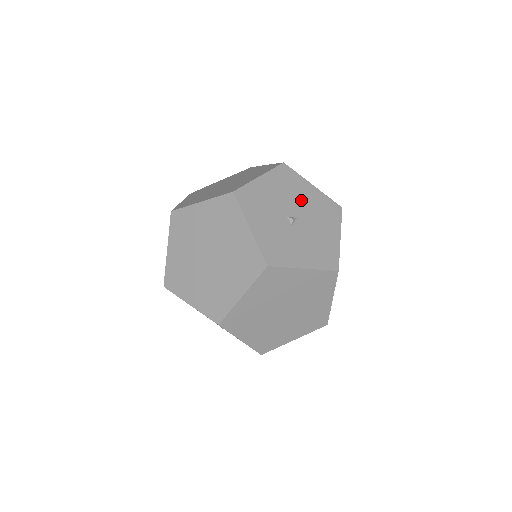
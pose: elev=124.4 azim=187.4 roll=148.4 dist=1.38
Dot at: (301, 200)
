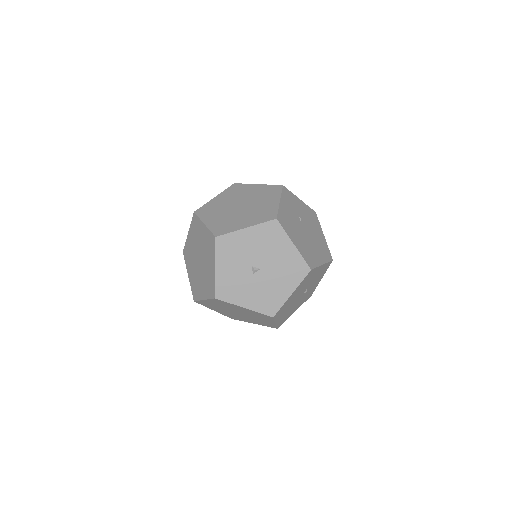
Dot at: (274, 255)
